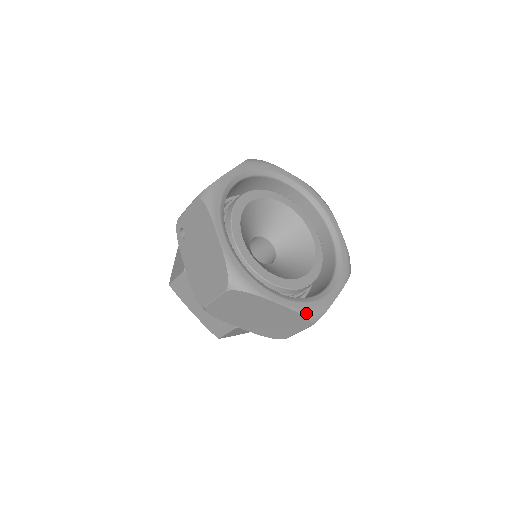
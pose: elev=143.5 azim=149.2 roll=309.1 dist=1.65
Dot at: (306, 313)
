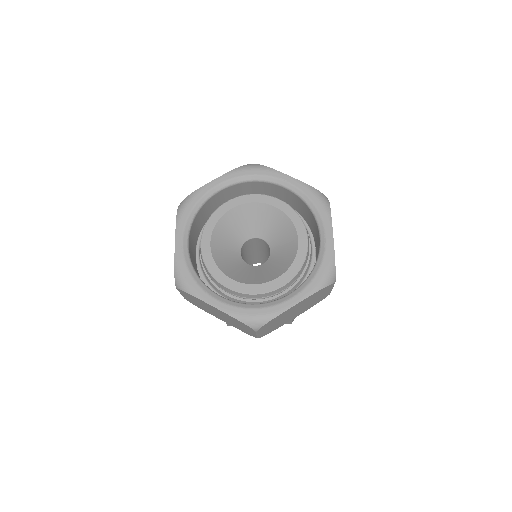
Dot at: (242, 319)
